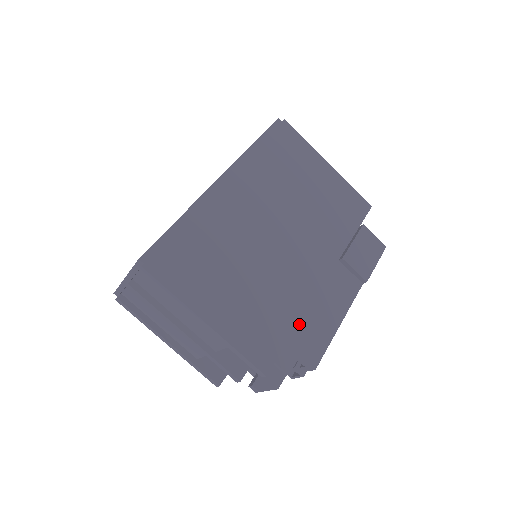
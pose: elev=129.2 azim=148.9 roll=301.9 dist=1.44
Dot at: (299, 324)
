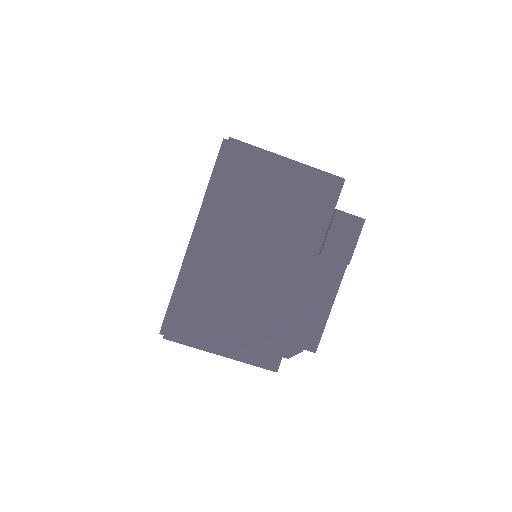
Dot at: (294, 326)
